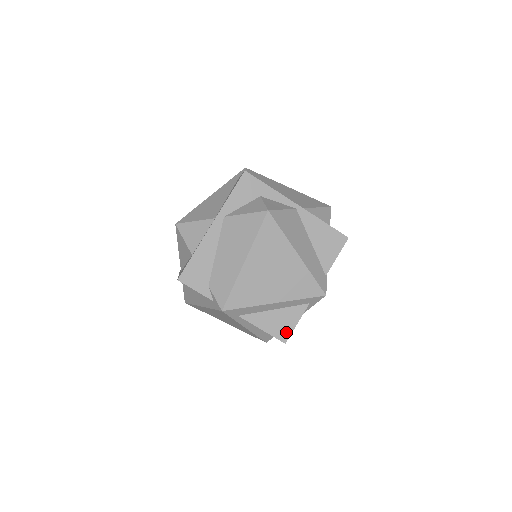
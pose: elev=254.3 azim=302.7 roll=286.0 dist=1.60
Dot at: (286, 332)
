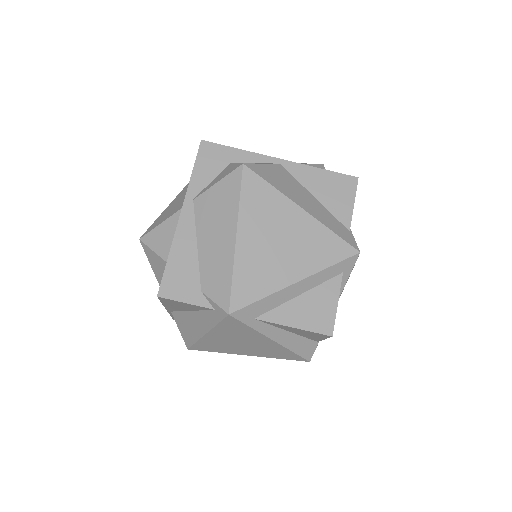
Dot at: (327, 320)
